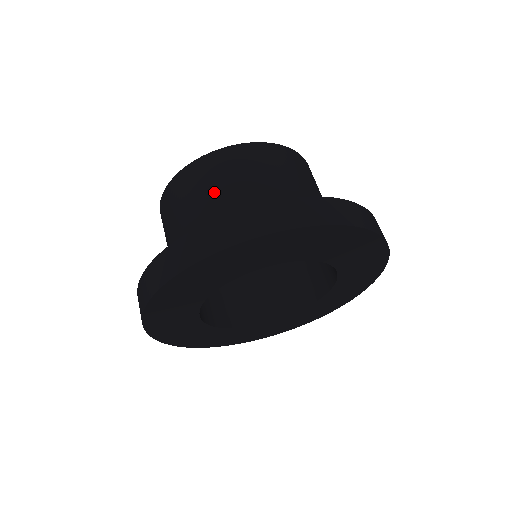
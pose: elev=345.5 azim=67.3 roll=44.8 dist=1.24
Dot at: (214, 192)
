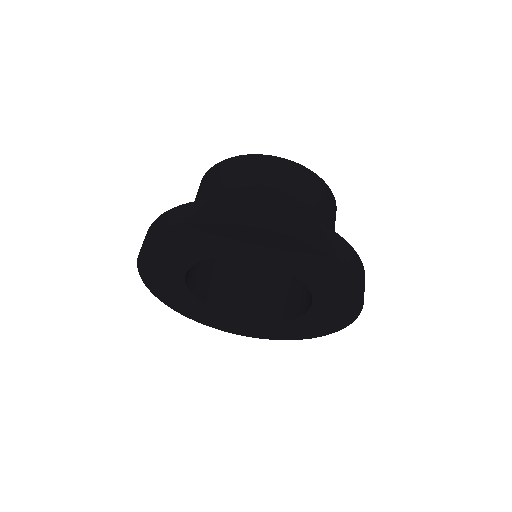
Dot at: (216, 189)
